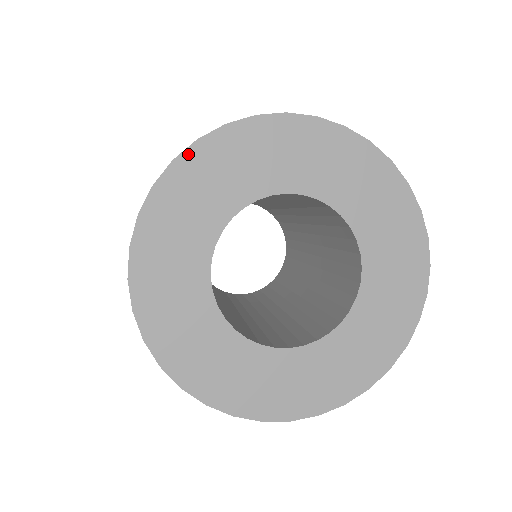
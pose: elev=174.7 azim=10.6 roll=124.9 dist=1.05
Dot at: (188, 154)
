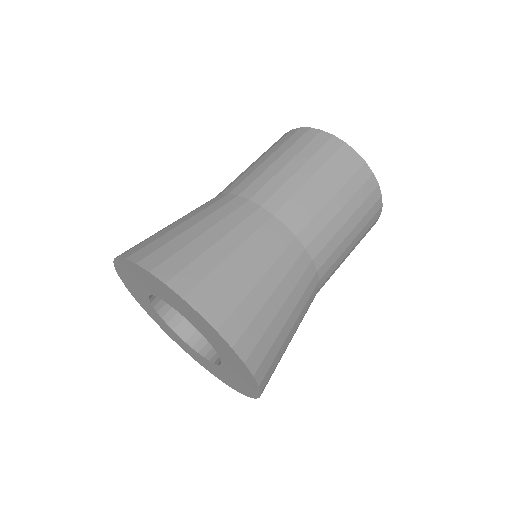
Dot at: (116, 263)
